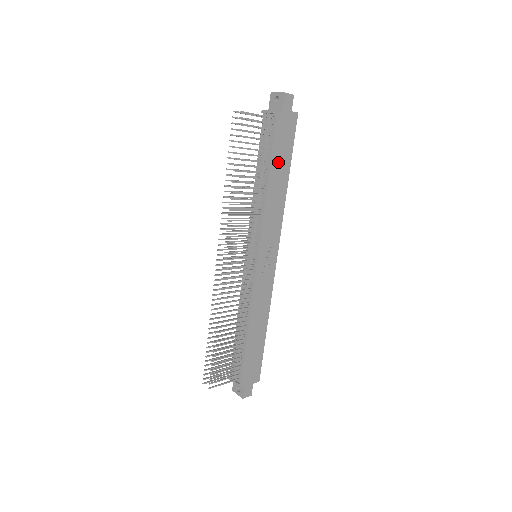
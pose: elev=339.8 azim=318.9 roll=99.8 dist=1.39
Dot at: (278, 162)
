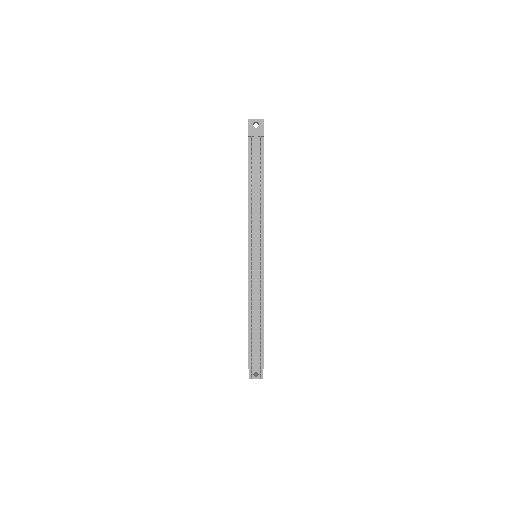
Dot at: occluded
